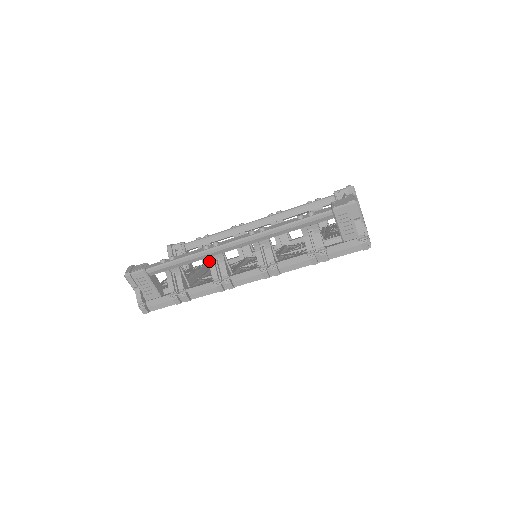
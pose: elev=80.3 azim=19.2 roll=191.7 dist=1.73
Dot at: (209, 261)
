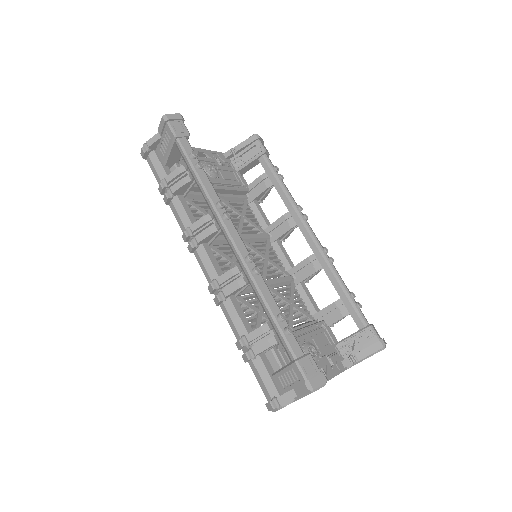
Dot at: (209, 213)
